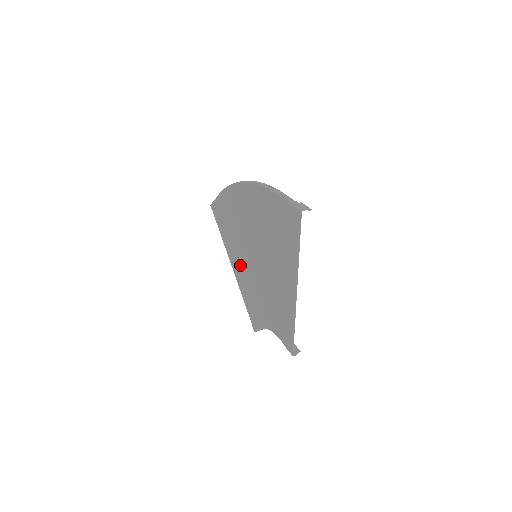
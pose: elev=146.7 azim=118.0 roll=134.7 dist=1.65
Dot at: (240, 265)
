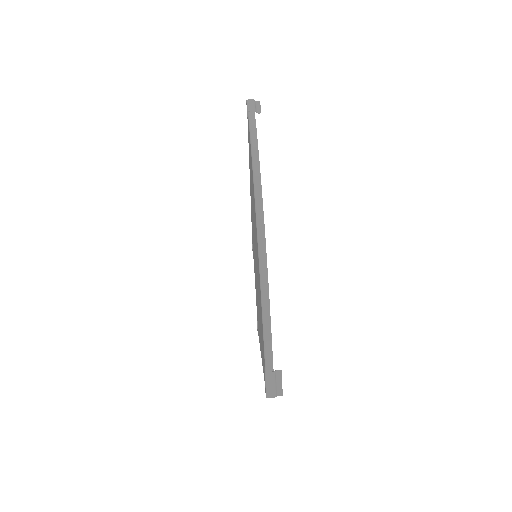
Dot at: occluded
